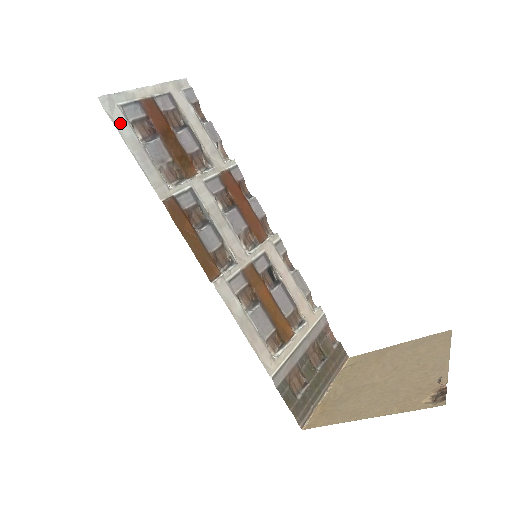
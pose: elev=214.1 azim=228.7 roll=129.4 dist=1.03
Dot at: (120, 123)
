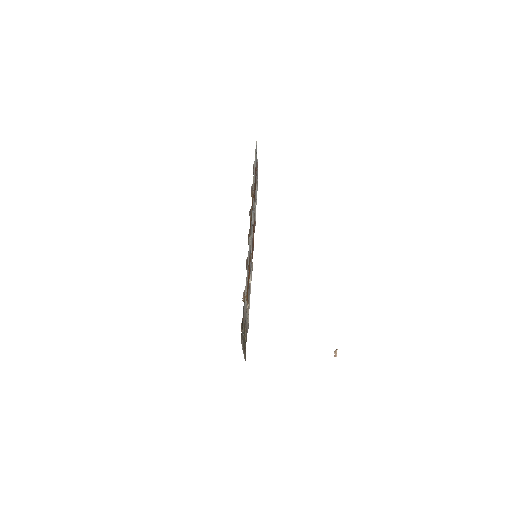
Dot at: (255, 155)
